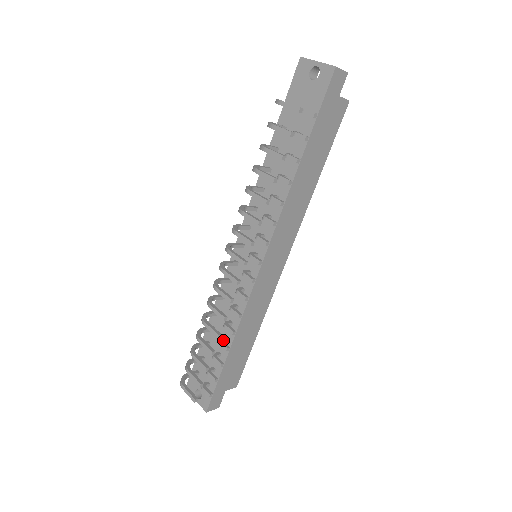
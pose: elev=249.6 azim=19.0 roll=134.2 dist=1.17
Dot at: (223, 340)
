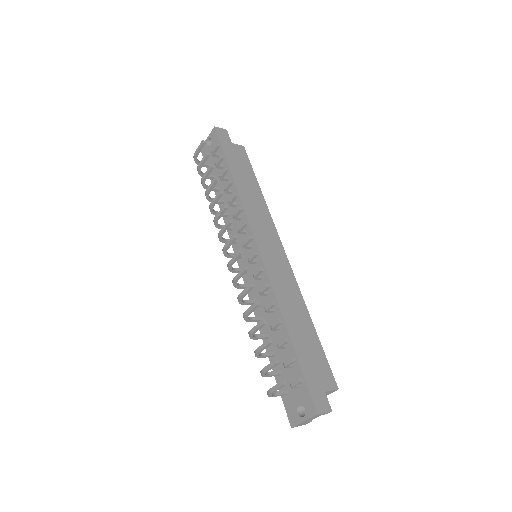
Dot at: (276, 327)
